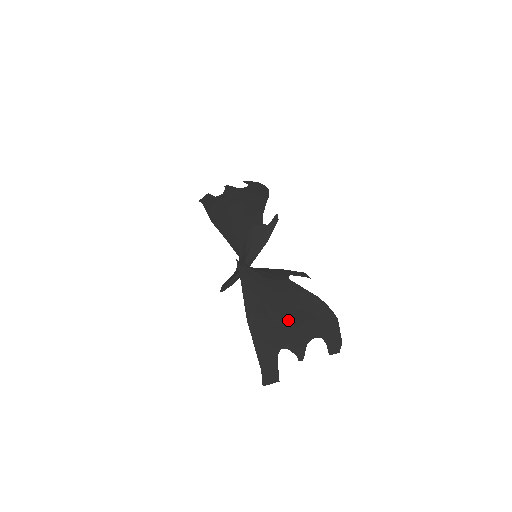
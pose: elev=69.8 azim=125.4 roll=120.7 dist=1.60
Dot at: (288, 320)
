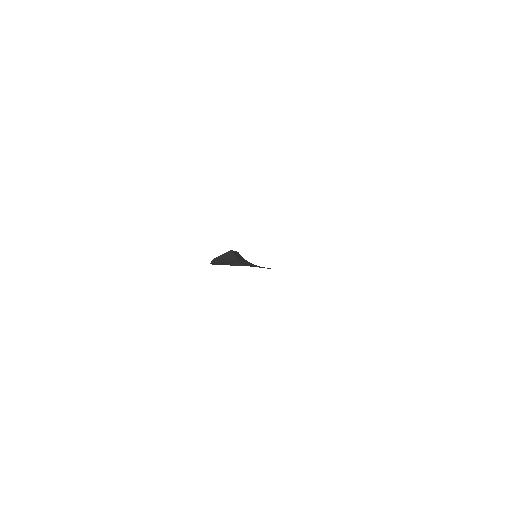
Dot at: occluded
